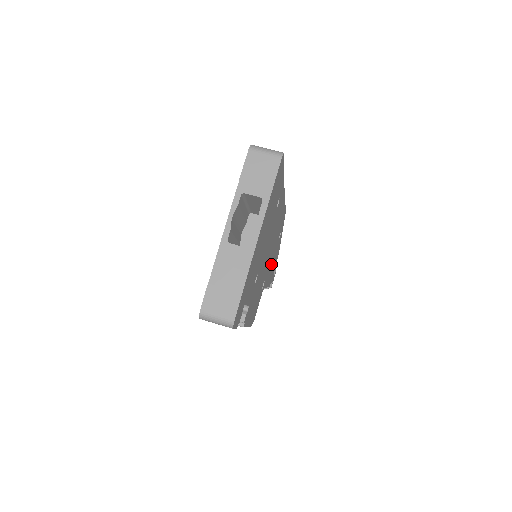
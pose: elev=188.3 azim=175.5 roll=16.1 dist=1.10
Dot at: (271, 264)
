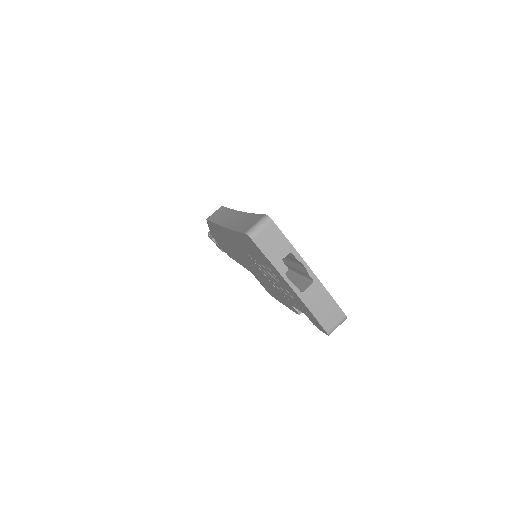
Dot at: occluded
